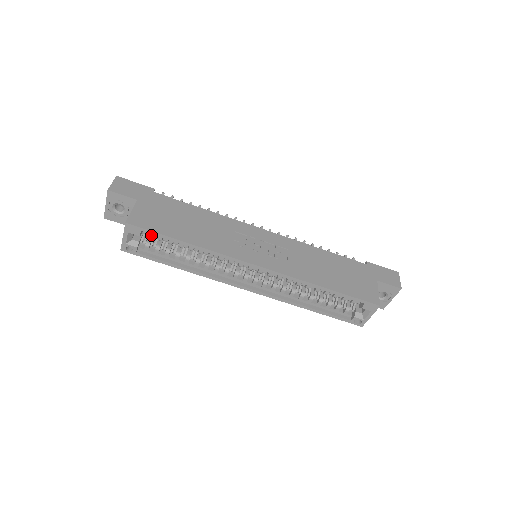
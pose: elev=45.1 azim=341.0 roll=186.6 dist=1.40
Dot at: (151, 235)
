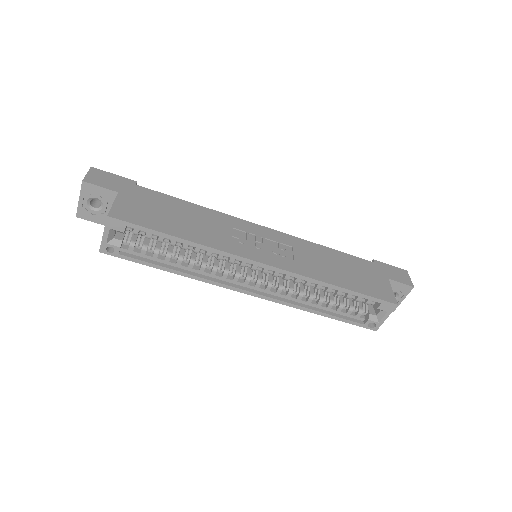
Dot at: (137, 231)
